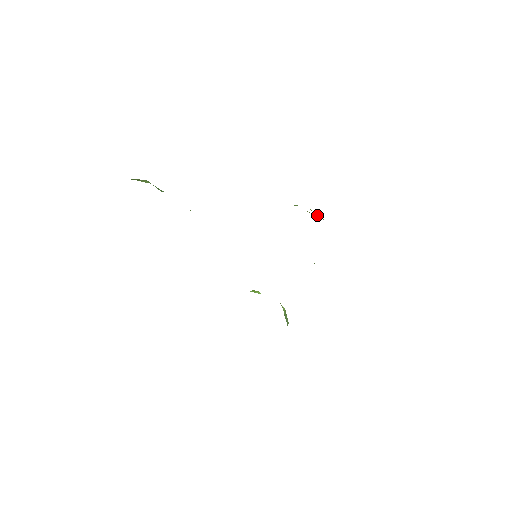
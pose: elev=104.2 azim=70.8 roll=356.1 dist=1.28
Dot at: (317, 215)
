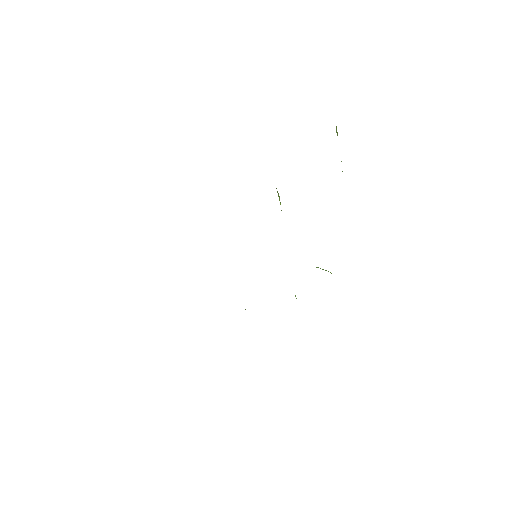
Dot at: occluded
